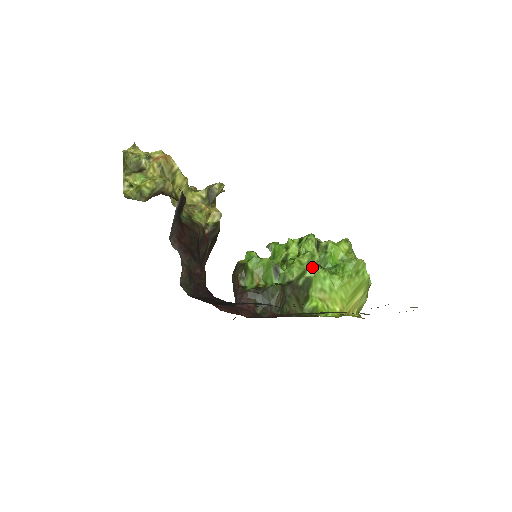
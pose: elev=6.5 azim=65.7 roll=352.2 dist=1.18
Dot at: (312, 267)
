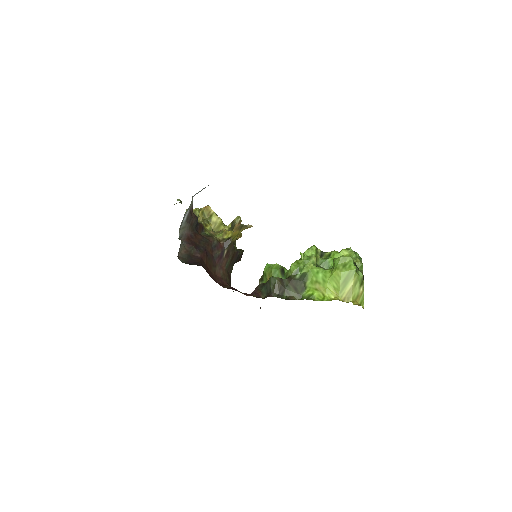
Dot at: (308, 265)
